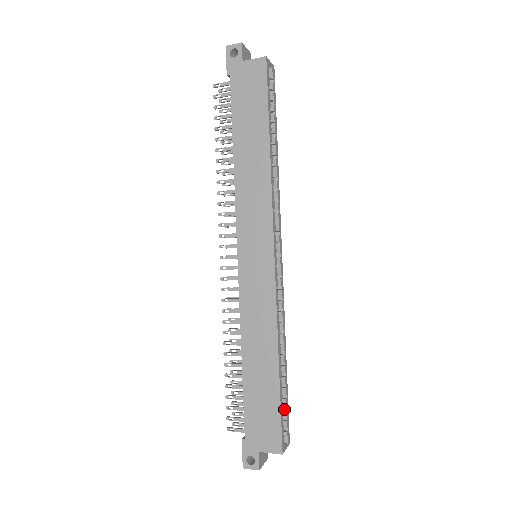
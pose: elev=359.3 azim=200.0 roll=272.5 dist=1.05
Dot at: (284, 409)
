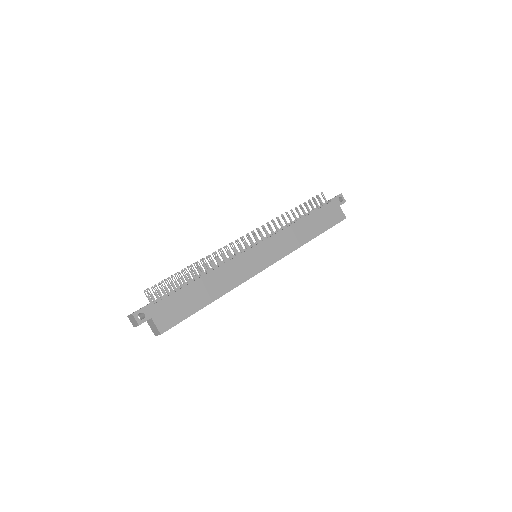
Dot at: occluded
